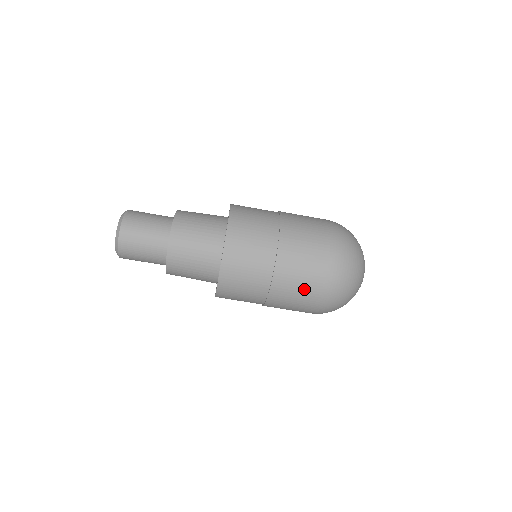
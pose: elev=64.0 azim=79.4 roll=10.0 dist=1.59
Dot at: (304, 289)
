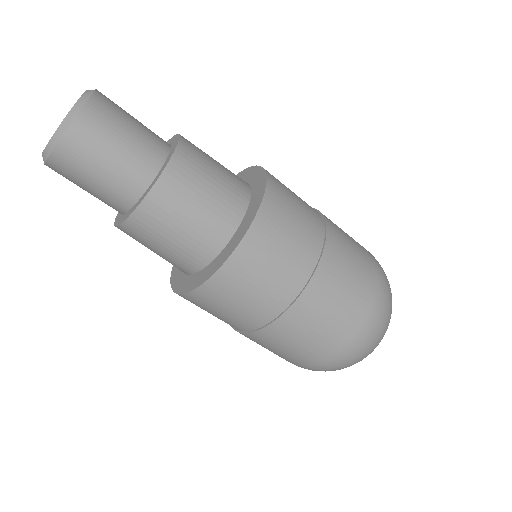
Dot at: (284, 354)
